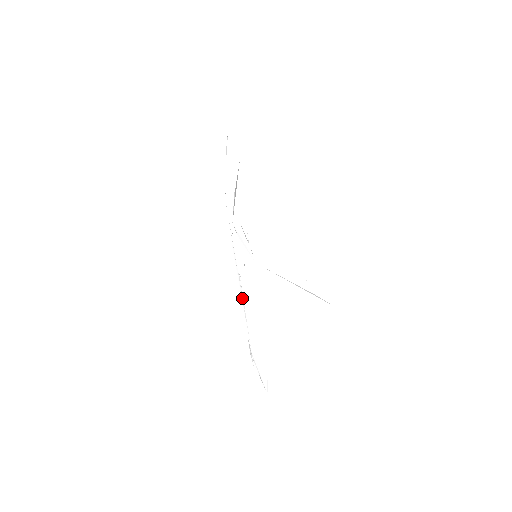
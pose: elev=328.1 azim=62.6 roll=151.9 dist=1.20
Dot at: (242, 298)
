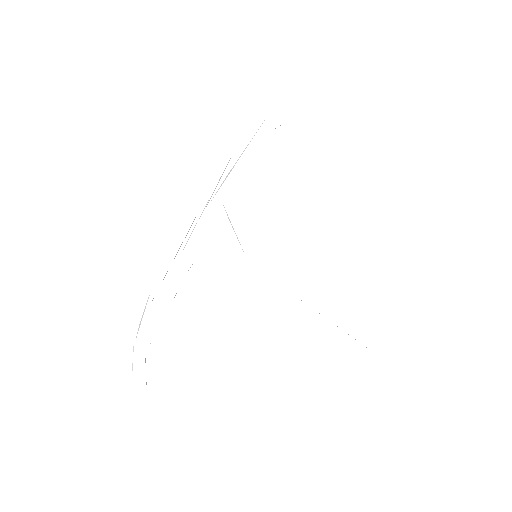
Dot at: occluded
